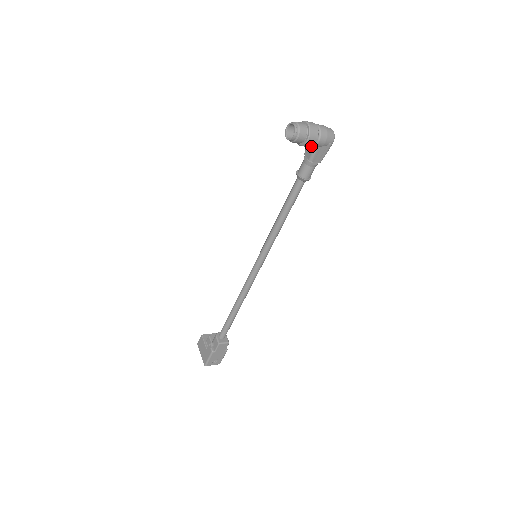
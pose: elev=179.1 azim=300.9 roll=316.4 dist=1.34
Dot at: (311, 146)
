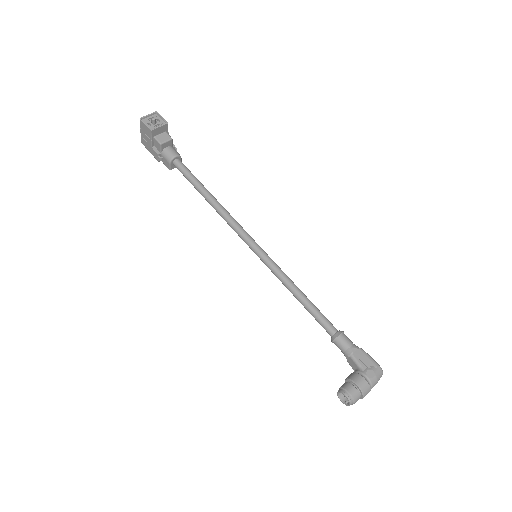
Dot at: occluded
